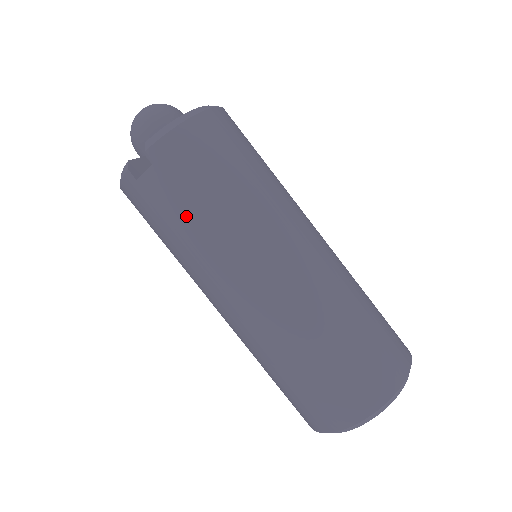
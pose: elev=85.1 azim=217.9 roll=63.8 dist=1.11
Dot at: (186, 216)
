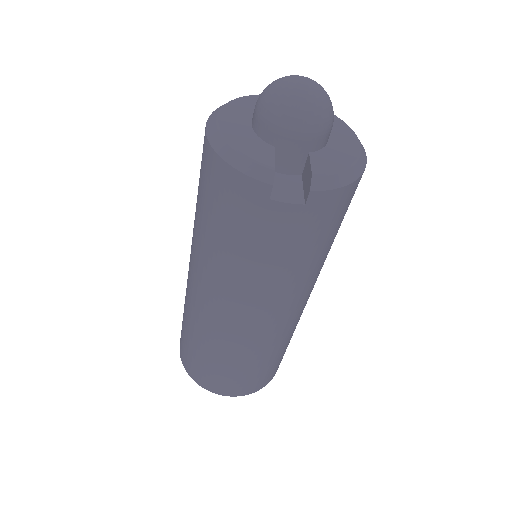
Dot at: (278, 255)
